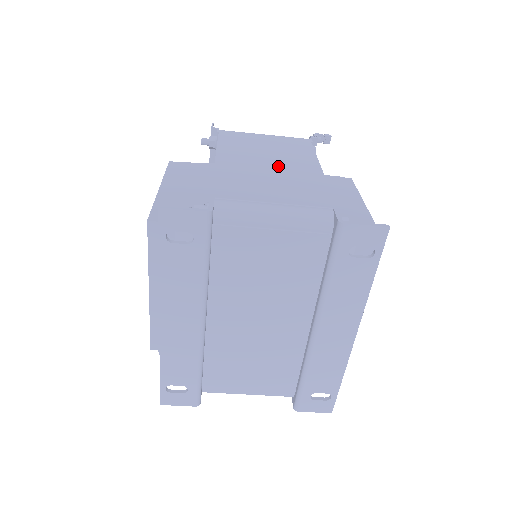
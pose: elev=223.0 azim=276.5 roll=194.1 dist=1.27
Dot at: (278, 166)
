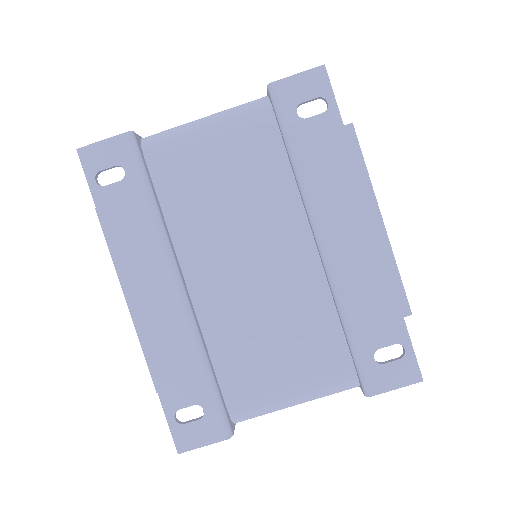
Dot at: occluded
